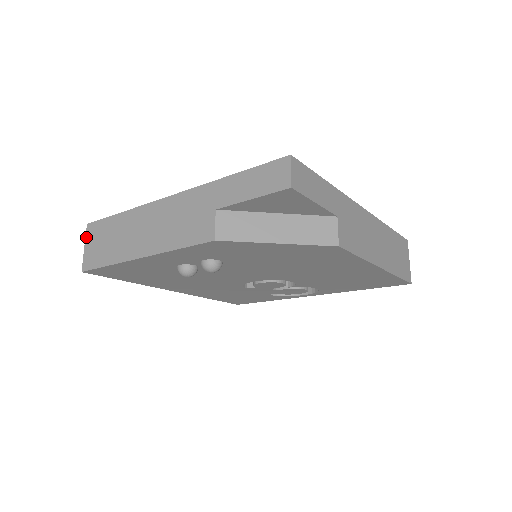
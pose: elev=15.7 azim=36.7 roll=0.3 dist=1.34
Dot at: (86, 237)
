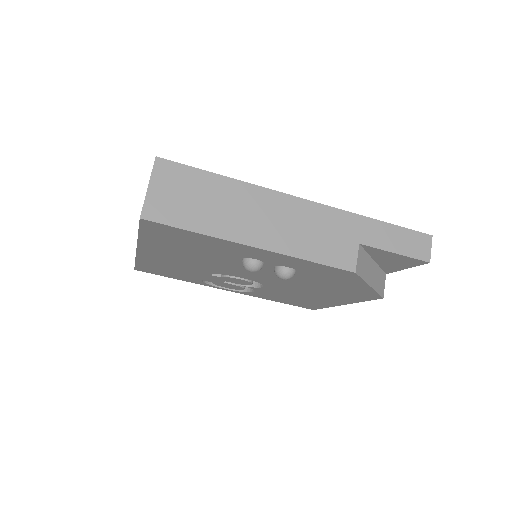
Dot at: (154, 174)
